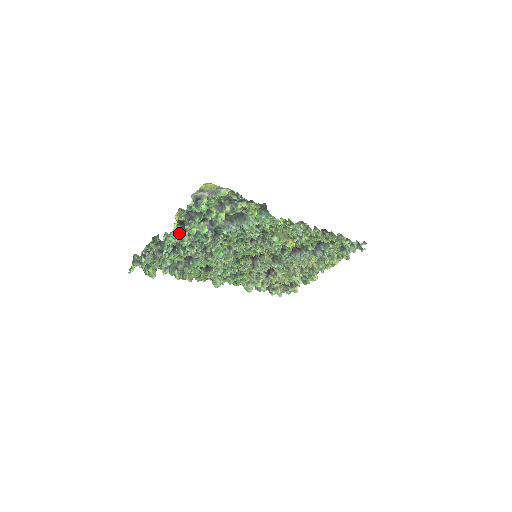
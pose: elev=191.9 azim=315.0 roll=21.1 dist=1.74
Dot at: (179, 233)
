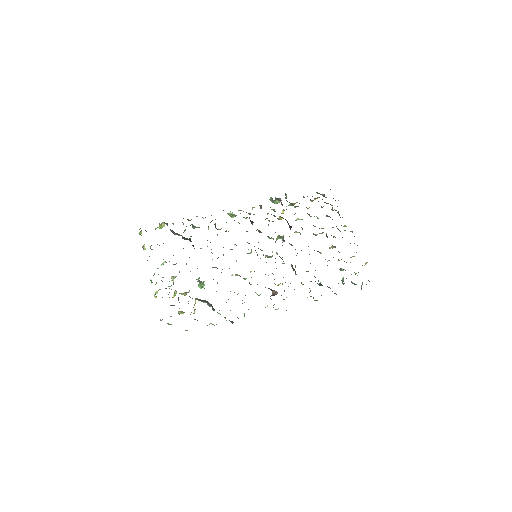
Dot at: occluded
